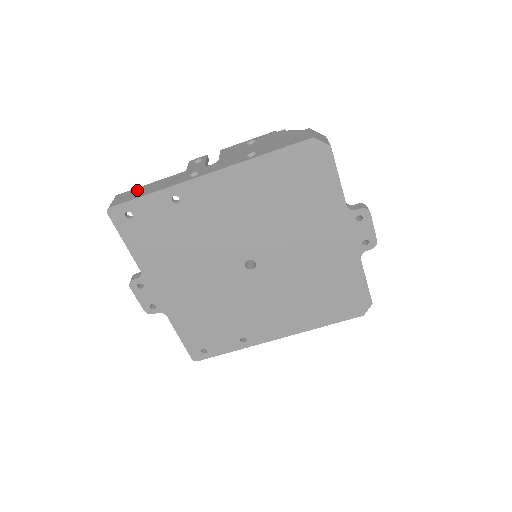
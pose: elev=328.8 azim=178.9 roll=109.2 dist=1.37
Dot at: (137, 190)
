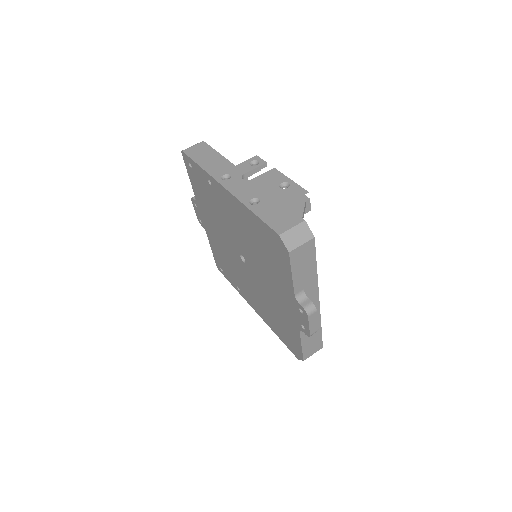
Dot at: (207, 151)
